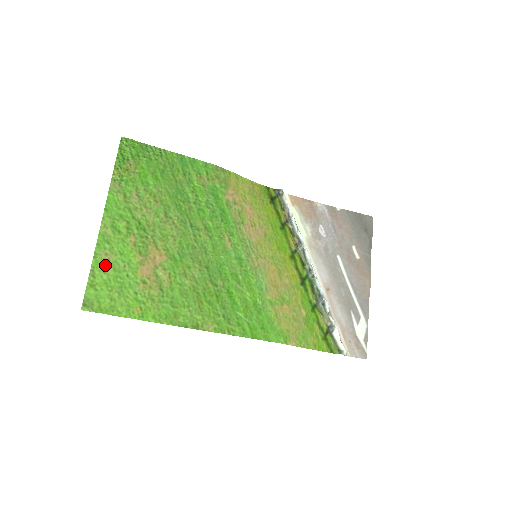
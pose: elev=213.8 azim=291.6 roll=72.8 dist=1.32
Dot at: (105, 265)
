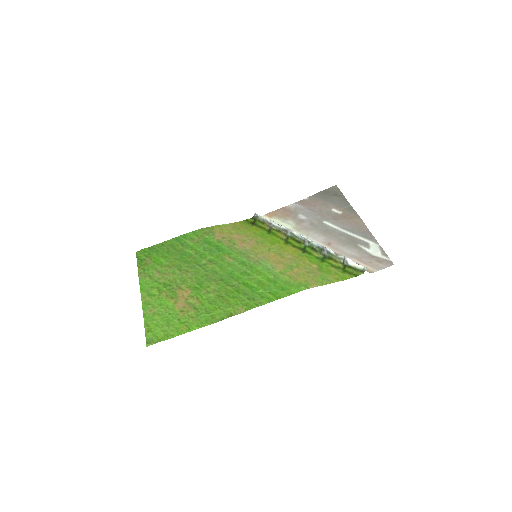
Dot at: (152, 316)
